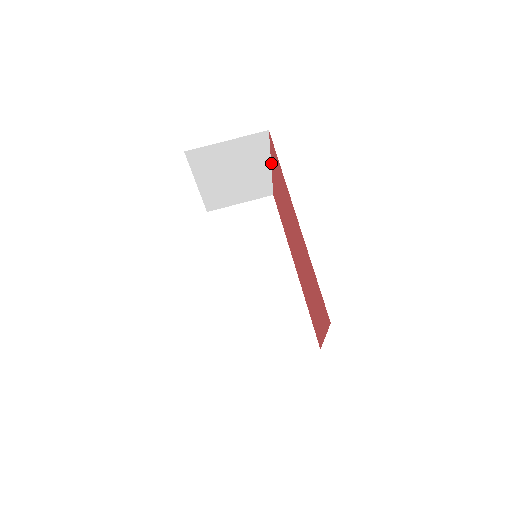
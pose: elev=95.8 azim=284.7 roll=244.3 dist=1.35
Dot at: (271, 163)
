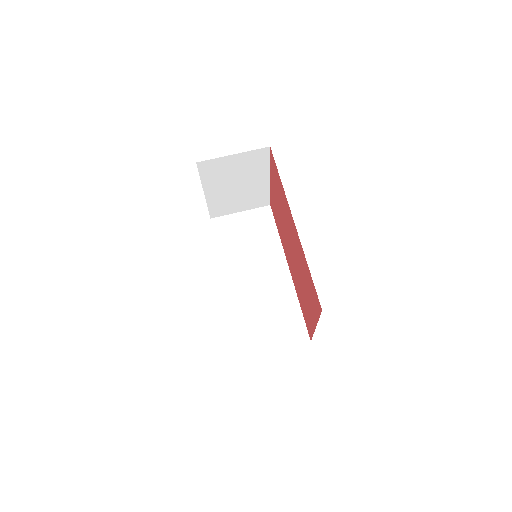
Dot at: (270, 176)
